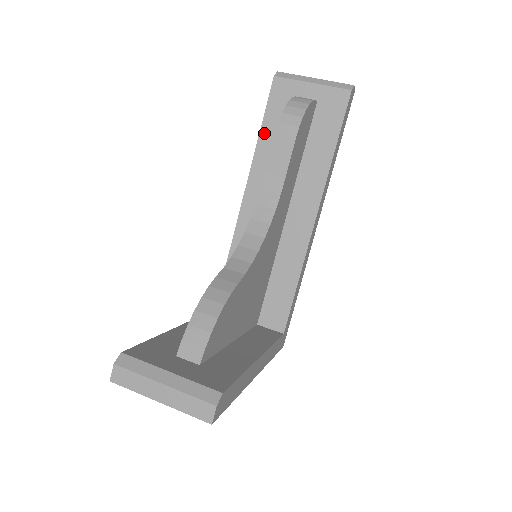
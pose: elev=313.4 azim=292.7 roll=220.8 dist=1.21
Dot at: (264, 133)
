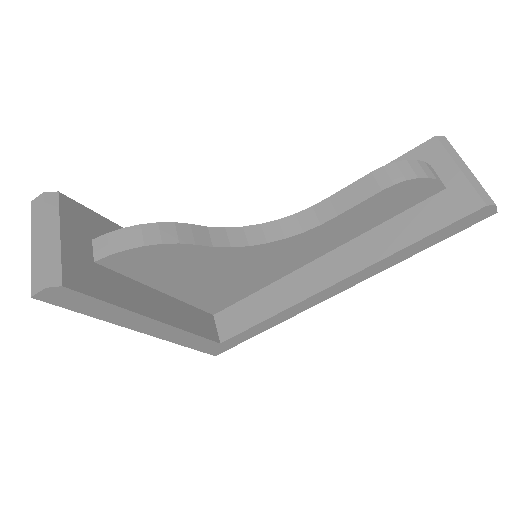
Dot at: occluded
